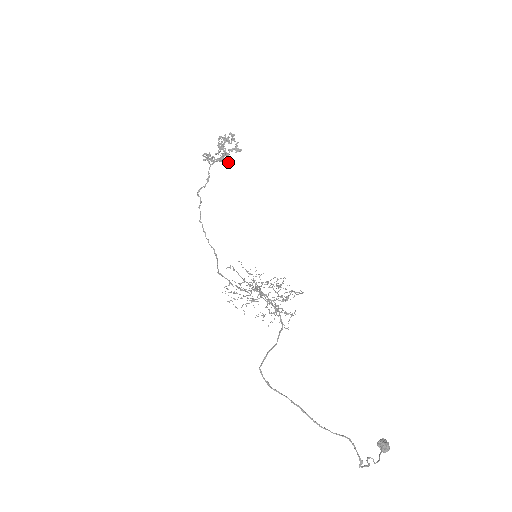
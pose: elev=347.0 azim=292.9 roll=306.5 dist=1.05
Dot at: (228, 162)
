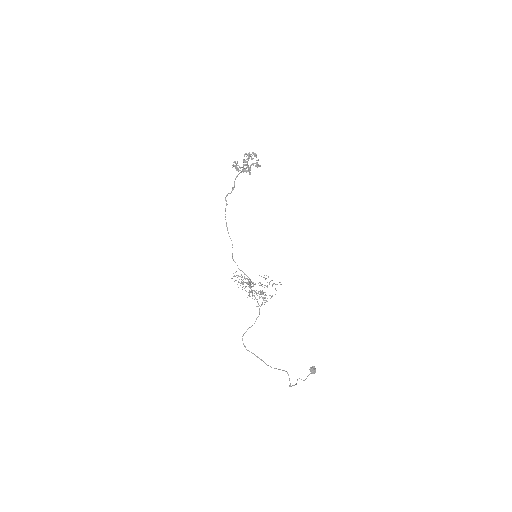
Dot at: (250, 173)
